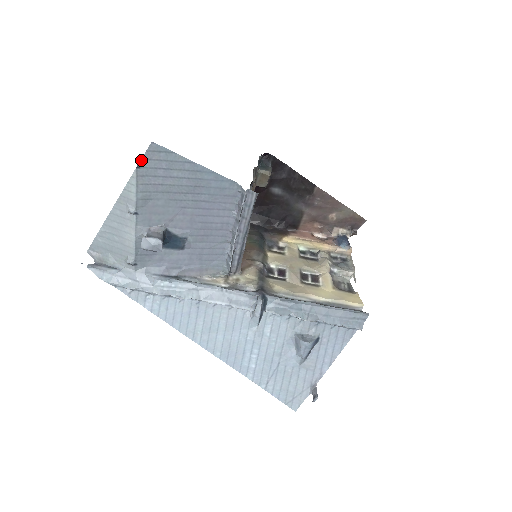
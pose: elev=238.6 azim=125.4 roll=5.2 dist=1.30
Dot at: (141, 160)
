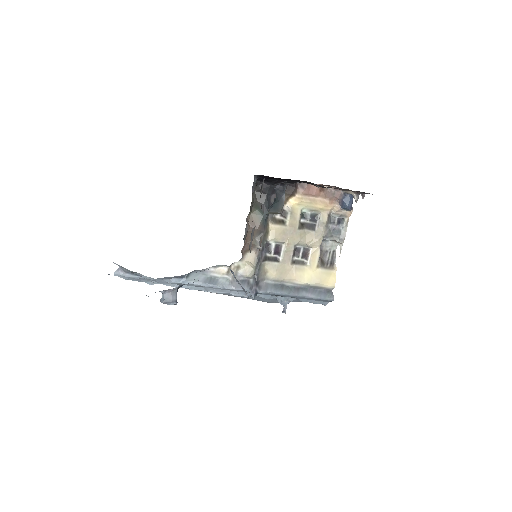
Dot at: occluded
